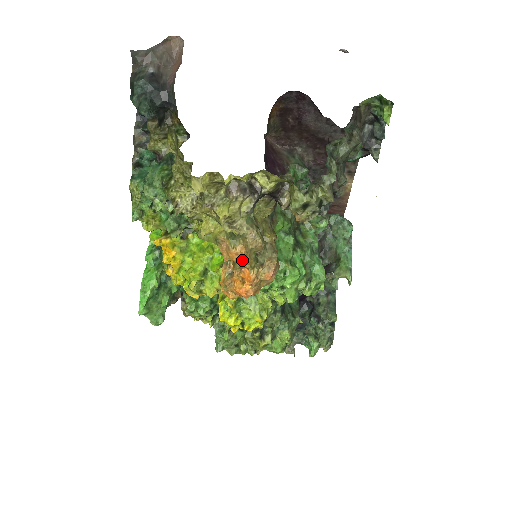
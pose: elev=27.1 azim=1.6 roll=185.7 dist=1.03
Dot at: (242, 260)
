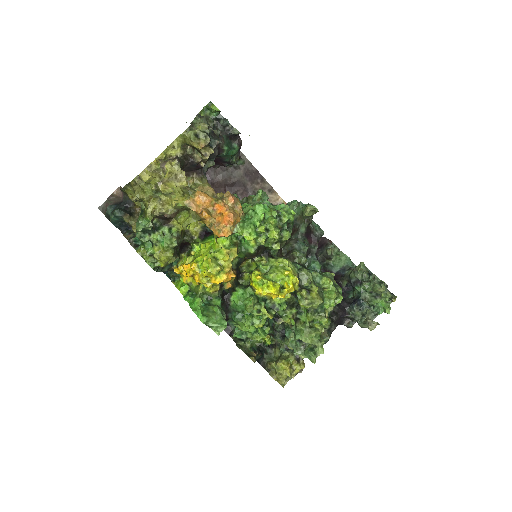
Dot at: (205, 198)
